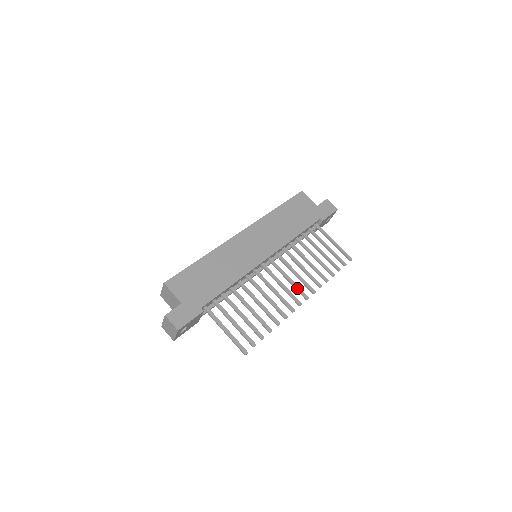
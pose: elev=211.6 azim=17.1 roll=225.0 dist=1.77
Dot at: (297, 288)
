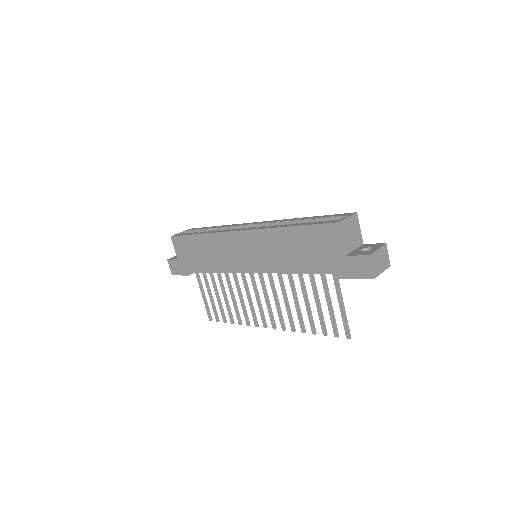
Dot at: (269, 314)
